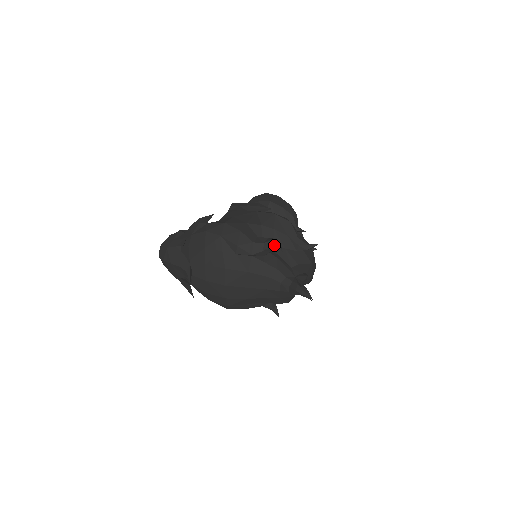
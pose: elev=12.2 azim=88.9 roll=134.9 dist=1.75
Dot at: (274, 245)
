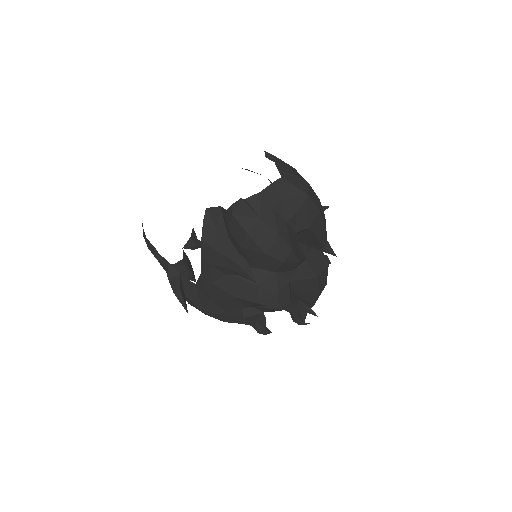
Dot at: (262, 332)
